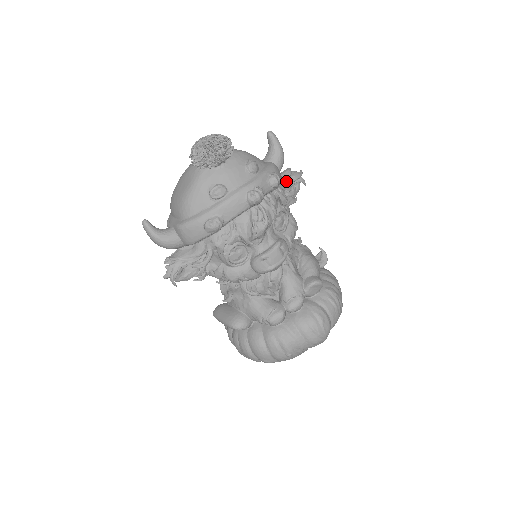
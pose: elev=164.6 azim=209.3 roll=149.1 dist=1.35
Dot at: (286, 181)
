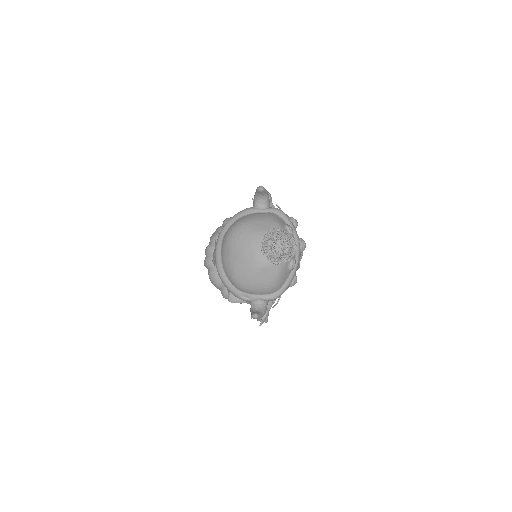
Dot at: (273, 207)
